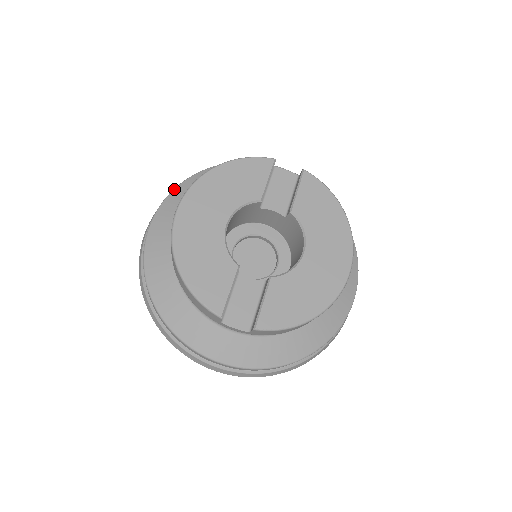
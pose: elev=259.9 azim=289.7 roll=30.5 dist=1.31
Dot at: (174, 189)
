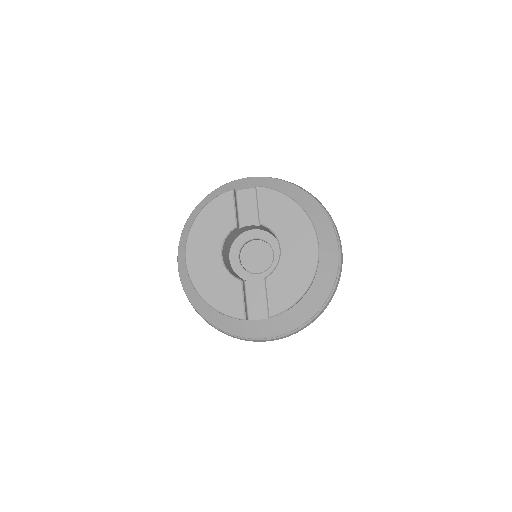
Dot at: (181, 235)
